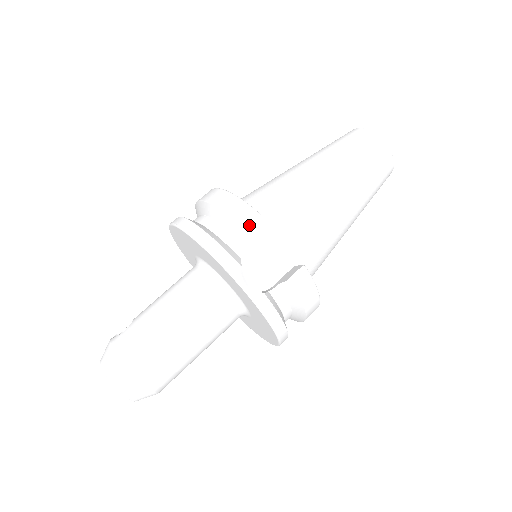
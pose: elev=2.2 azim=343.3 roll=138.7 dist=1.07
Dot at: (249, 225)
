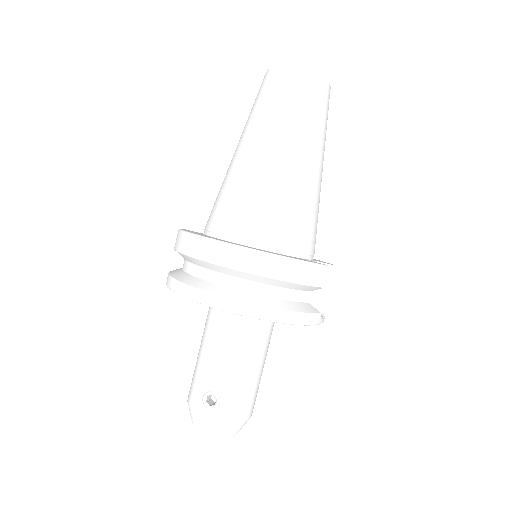
Dot at: (317, 281)
